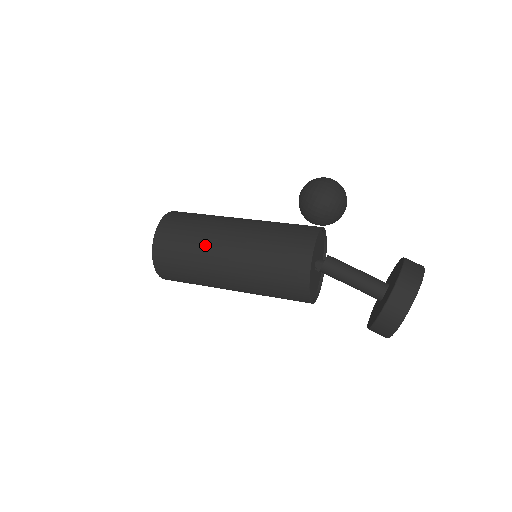
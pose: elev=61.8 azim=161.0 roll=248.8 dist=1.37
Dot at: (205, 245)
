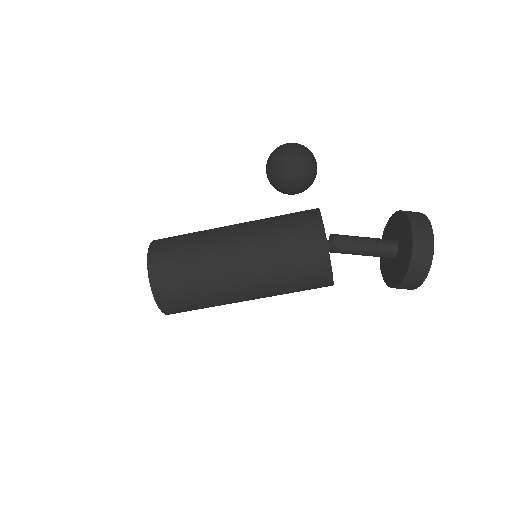
Dot at: (212, 274)
